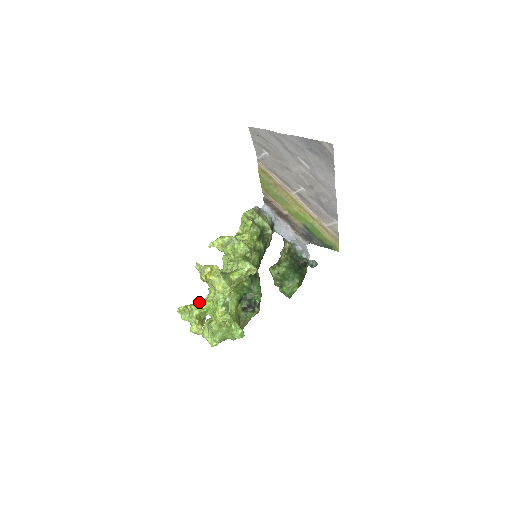
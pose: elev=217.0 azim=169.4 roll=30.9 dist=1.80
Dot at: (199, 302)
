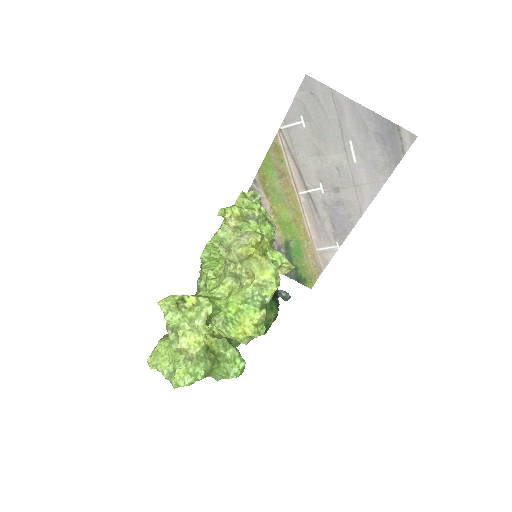
Dot at: occluded
